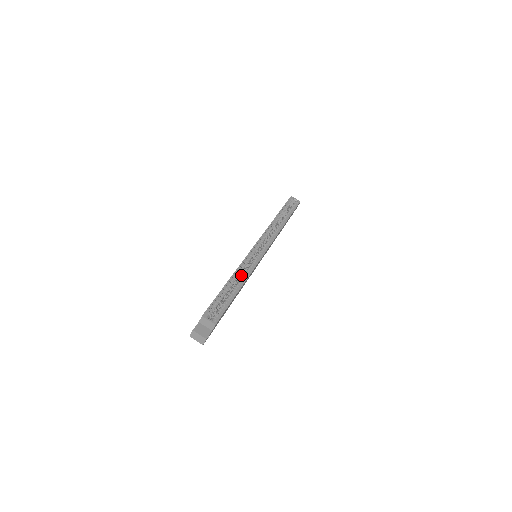
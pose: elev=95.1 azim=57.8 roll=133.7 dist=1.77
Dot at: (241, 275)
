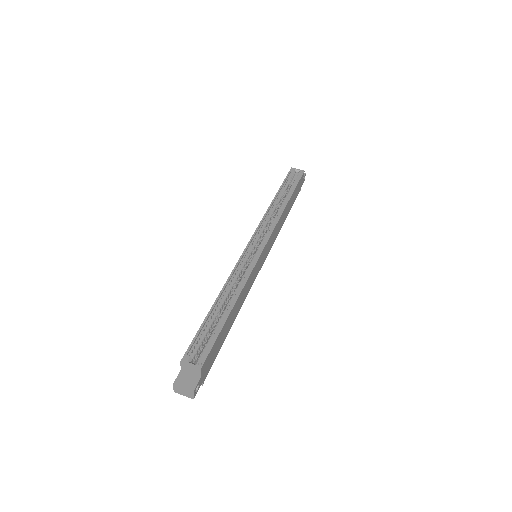
Dot at: occluded
